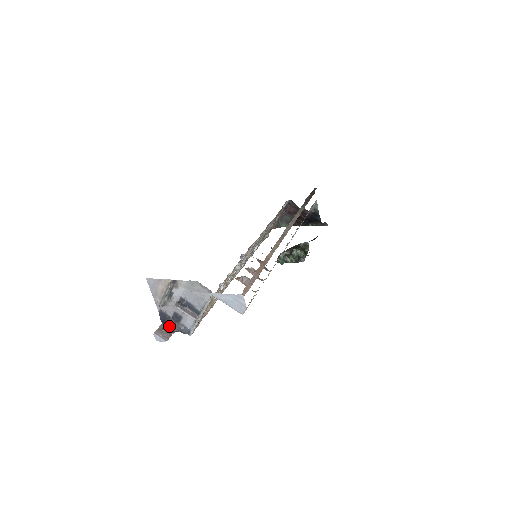
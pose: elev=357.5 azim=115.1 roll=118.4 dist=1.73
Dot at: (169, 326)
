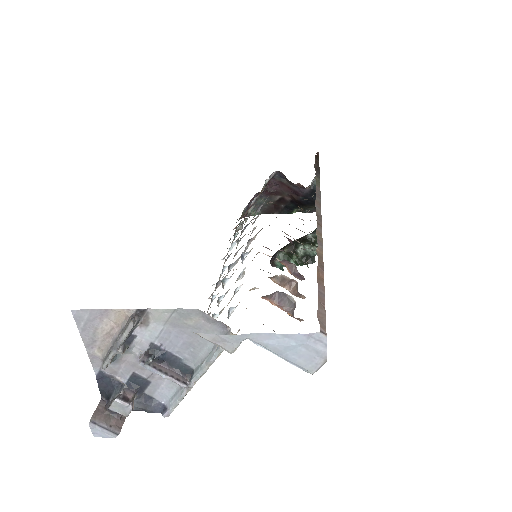
Dot at: (124, 404)
